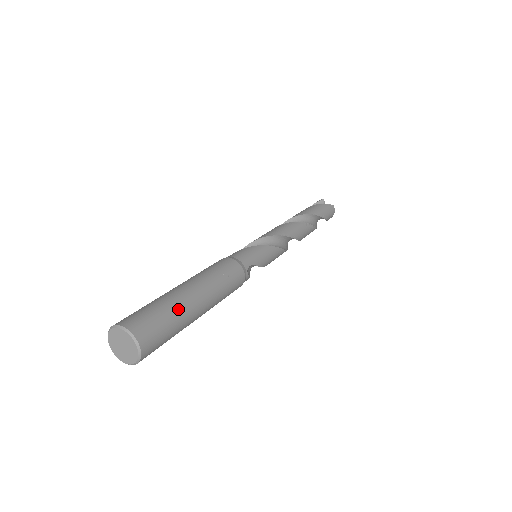
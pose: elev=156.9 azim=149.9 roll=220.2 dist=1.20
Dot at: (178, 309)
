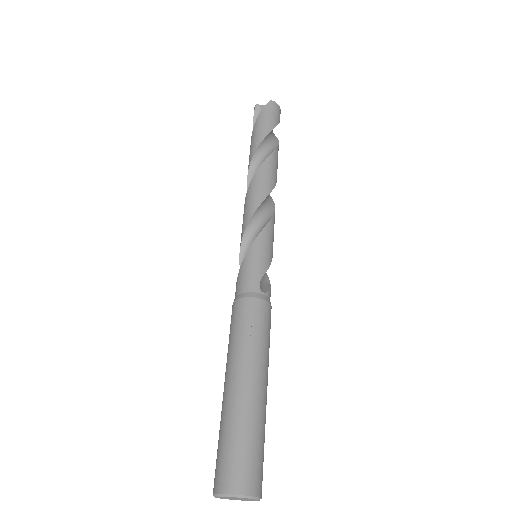
Dot at: (244, 419)
